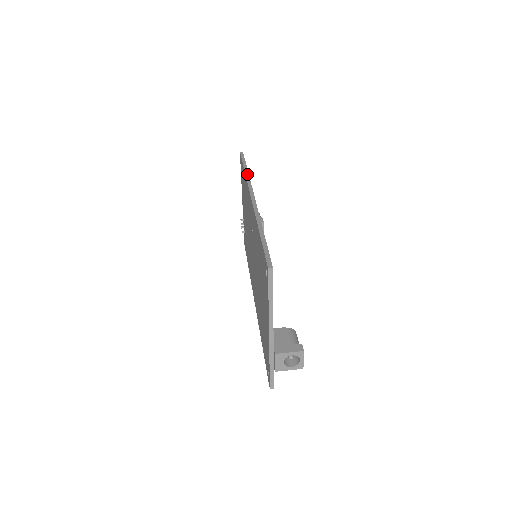
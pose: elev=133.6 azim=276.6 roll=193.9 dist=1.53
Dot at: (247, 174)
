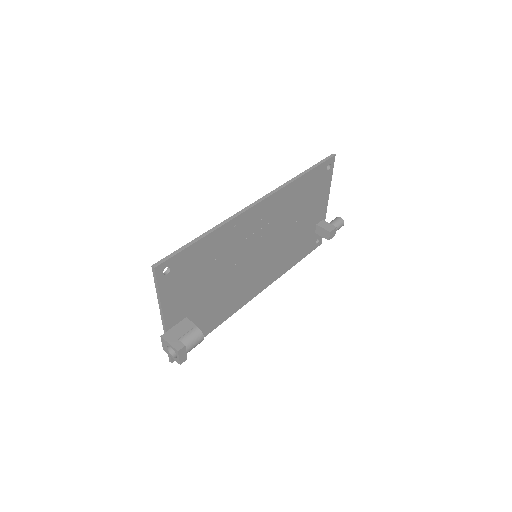
Dot at: (294, 179)
